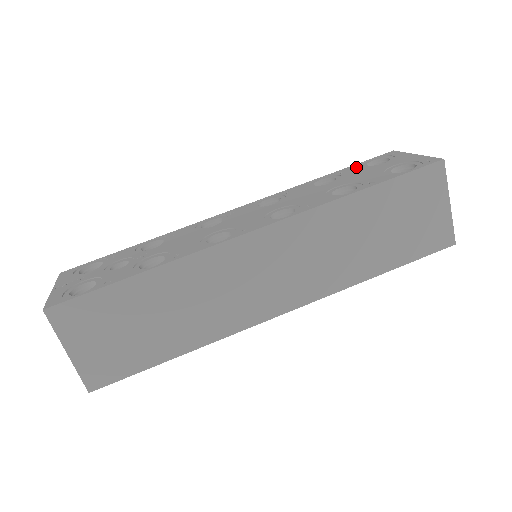
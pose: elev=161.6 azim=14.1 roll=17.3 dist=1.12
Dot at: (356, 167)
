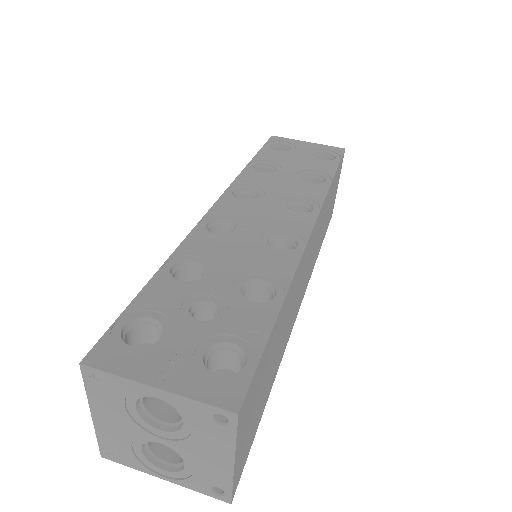
Dot at: (270, 152)
